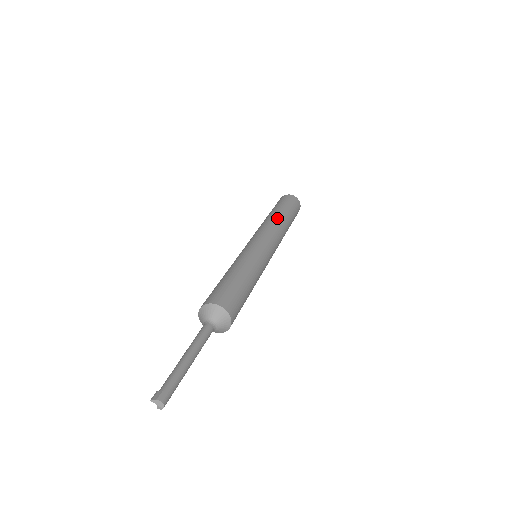
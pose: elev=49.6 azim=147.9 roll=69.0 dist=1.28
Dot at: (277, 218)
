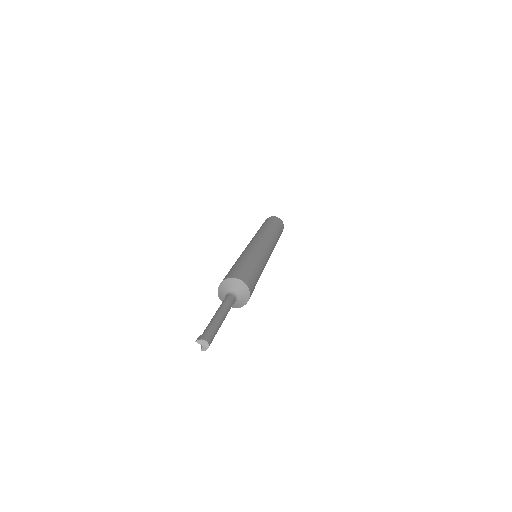
Dot at: (268, 229)
